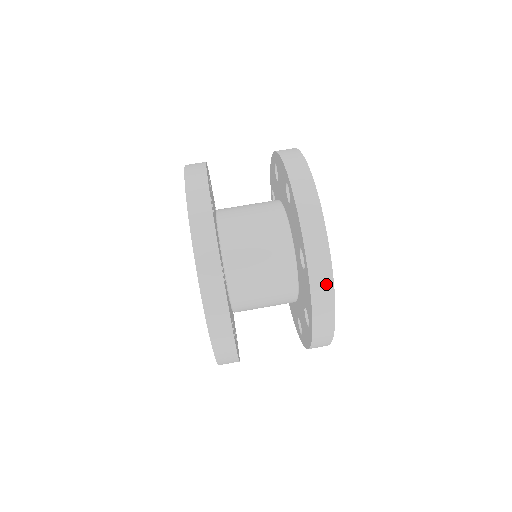
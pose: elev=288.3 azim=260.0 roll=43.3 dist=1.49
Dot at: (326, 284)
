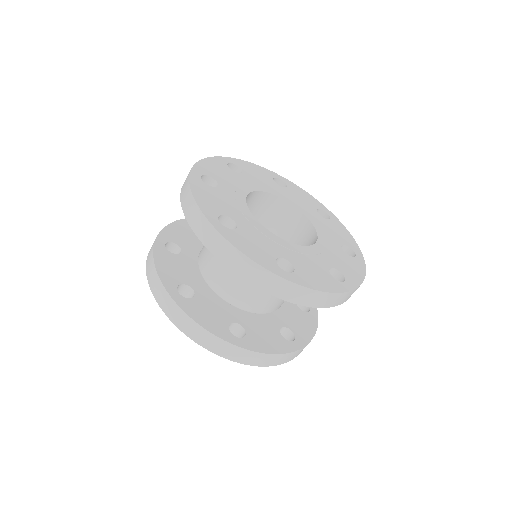
Dot at: (304, 293)
